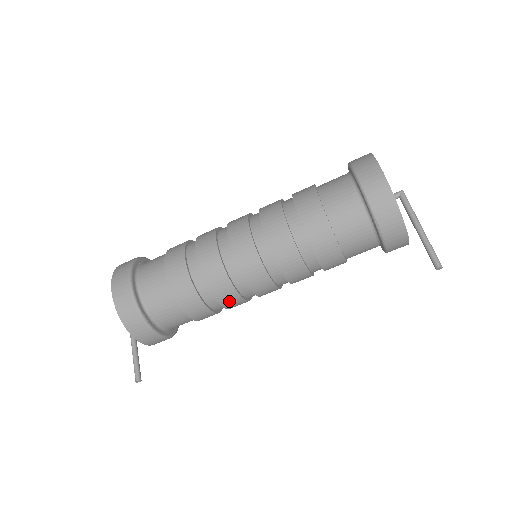
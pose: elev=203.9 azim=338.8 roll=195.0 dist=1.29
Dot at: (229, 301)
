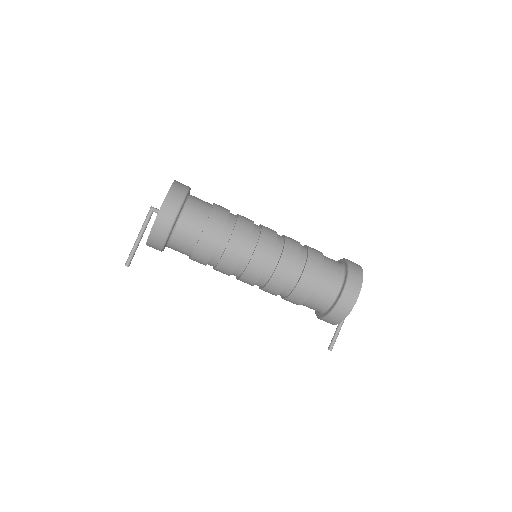
Dot at: (221, 272)
